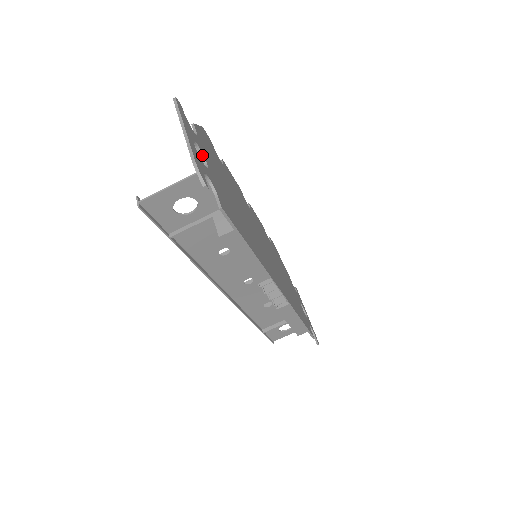
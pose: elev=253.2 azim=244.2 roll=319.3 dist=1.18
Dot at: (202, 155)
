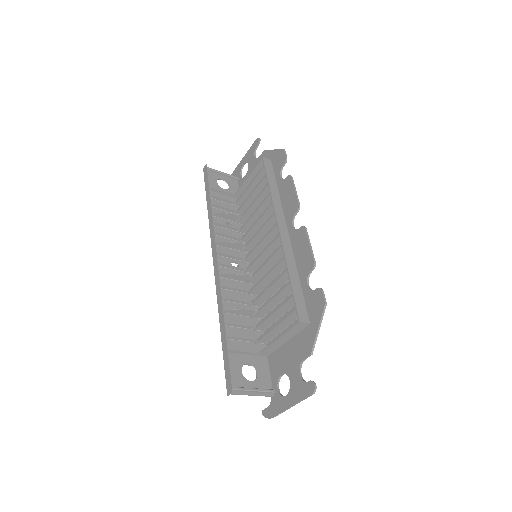
Dot at: (288, 375)
